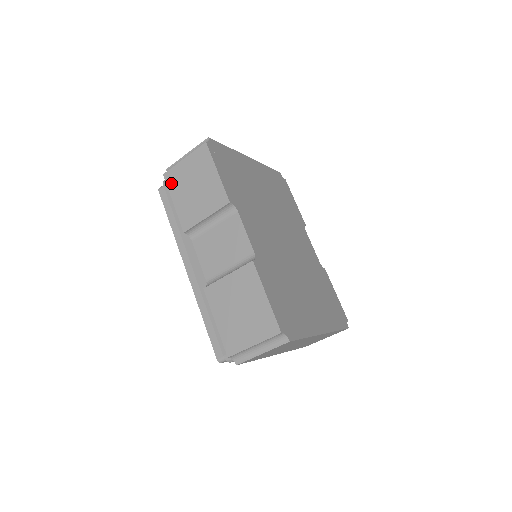
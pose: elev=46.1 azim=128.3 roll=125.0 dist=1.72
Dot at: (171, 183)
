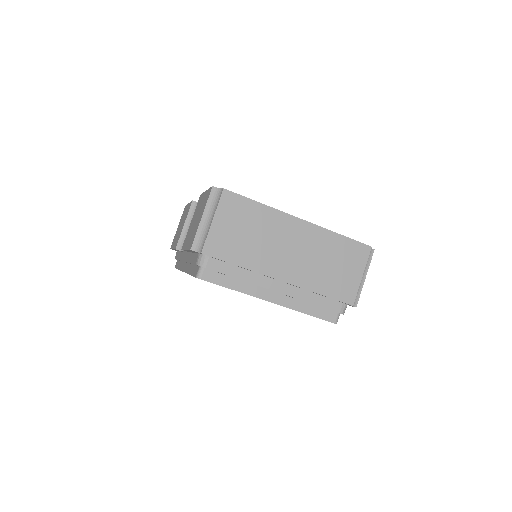
Dot at: (172, 244)
